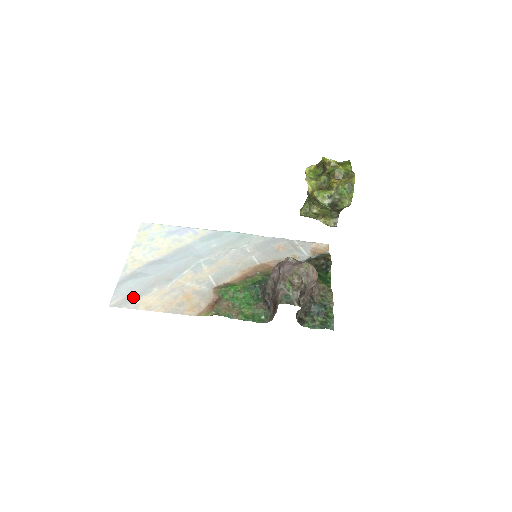
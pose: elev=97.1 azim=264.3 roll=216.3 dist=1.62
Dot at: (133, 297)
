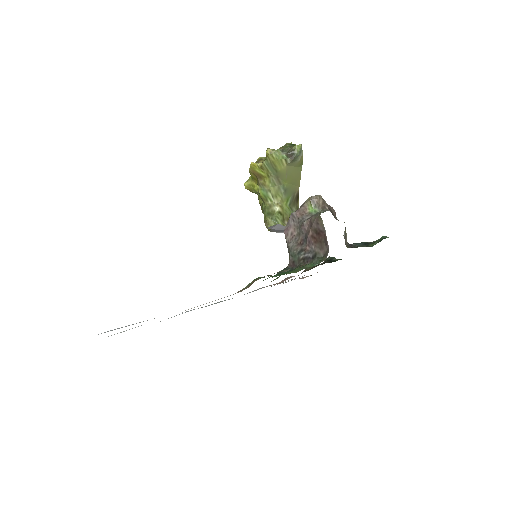
Dot at: occluded
